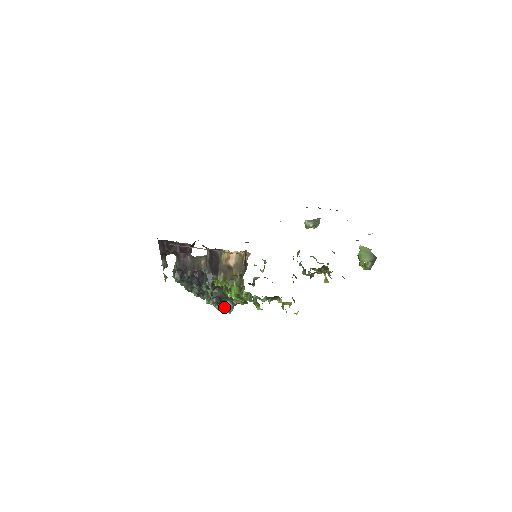
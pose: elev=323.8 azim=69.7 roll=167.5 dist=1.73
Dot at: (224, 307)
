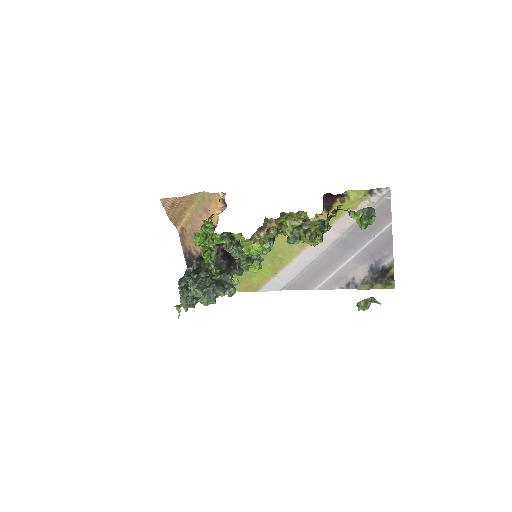
Dot at: (200, 289)
